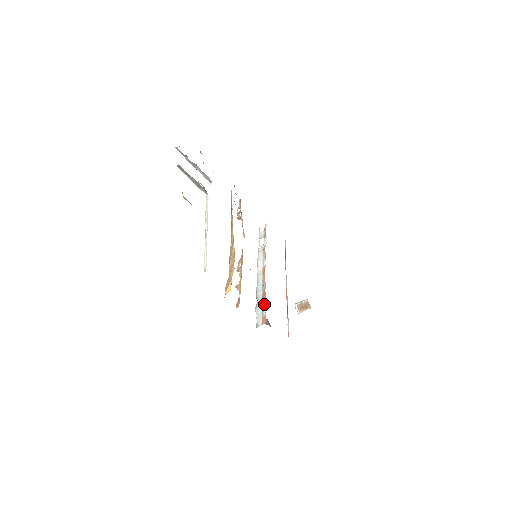
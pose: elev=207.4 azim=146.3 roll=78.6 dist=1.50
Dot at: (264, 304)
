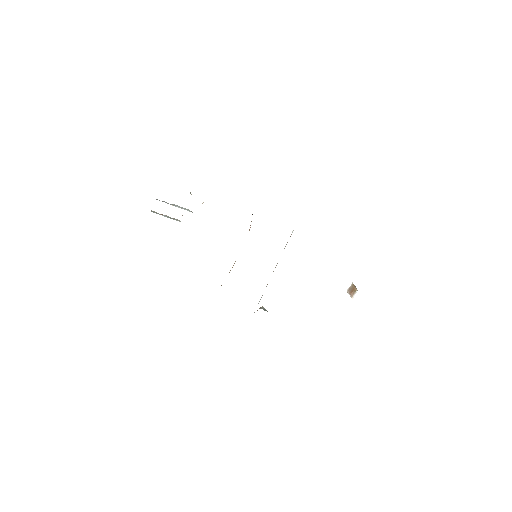
Dot at: occluded
